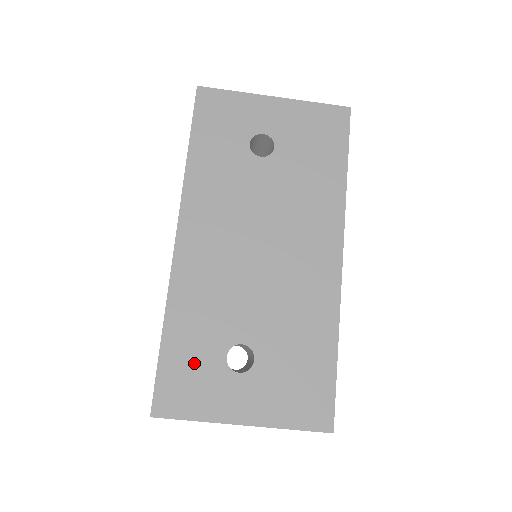
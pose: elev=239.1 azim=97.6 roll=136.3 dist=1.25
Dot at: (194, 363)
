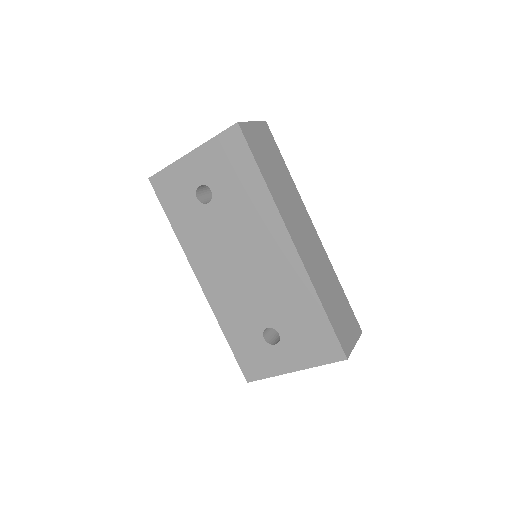
Dot at: (250, 348)
